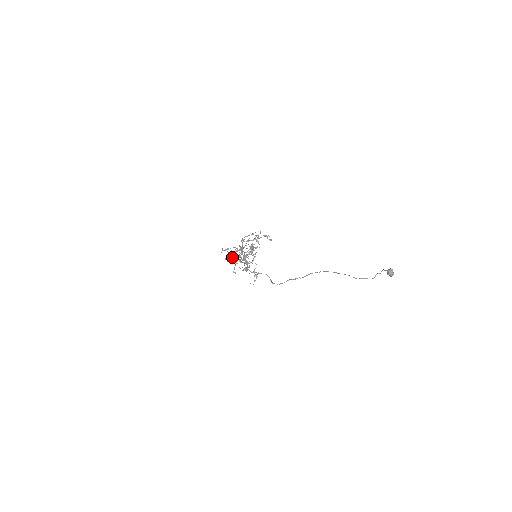
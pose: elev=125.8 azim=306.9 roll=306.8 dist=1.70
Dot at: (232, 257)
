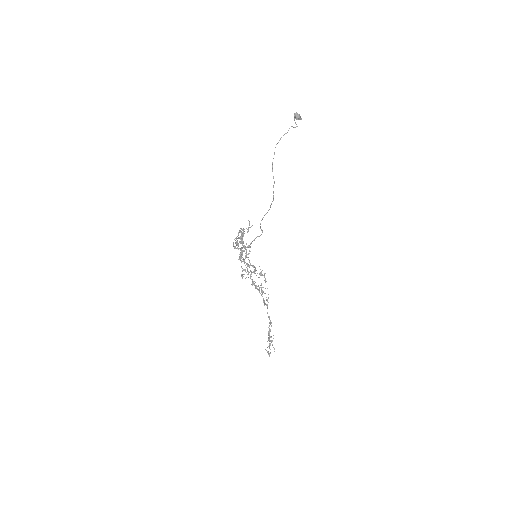
Dot at: (270, 330)
